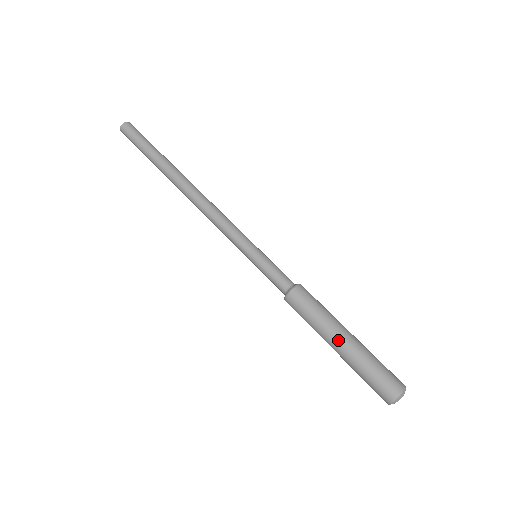
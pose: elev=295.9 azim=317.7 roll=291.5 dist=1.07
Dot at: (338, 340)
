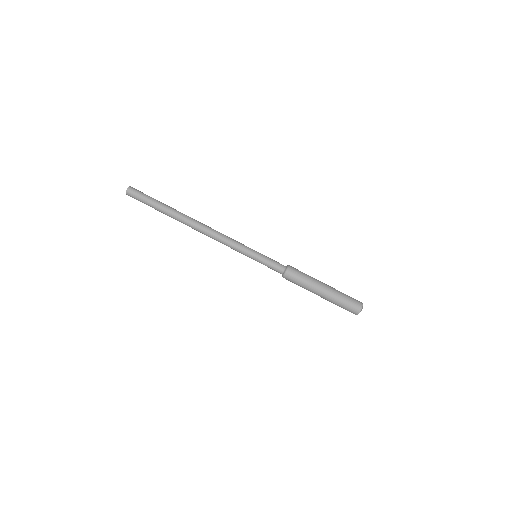
Dot at: (318, 295)
